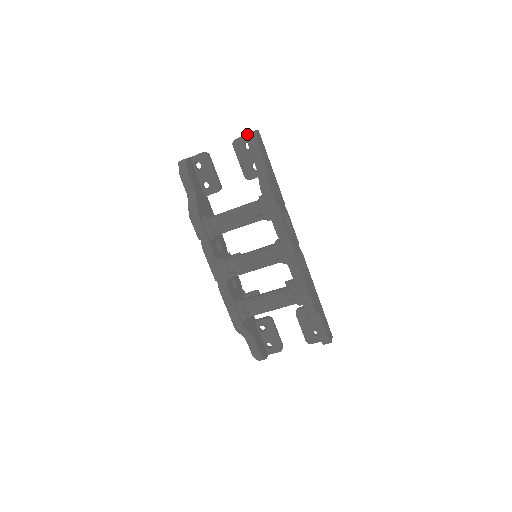
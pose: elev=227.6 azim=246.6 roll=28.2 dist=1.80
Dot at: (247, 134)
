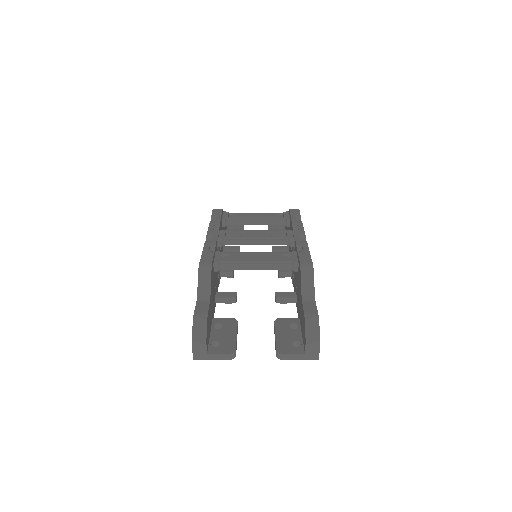
Dot at: occluded
